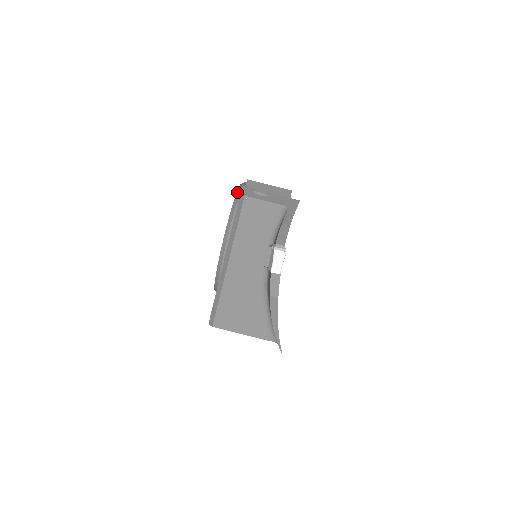
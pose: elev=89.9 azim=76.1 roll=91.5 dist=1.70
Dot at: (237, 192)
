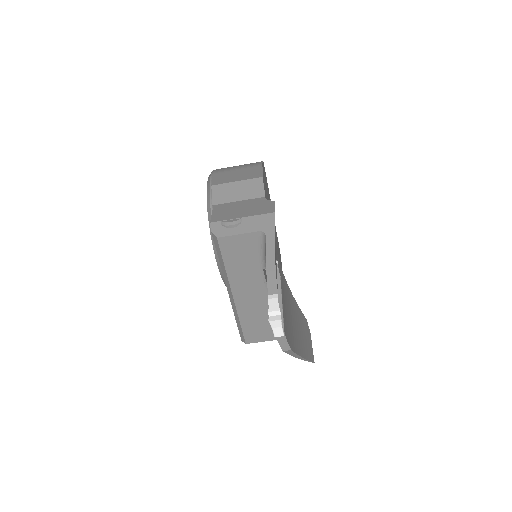
Dot at: (207, 209)
